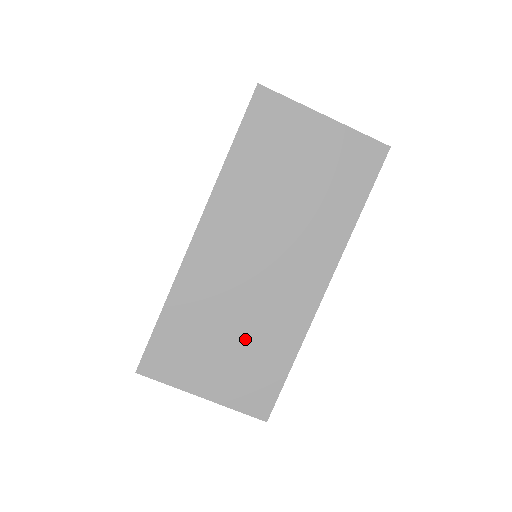
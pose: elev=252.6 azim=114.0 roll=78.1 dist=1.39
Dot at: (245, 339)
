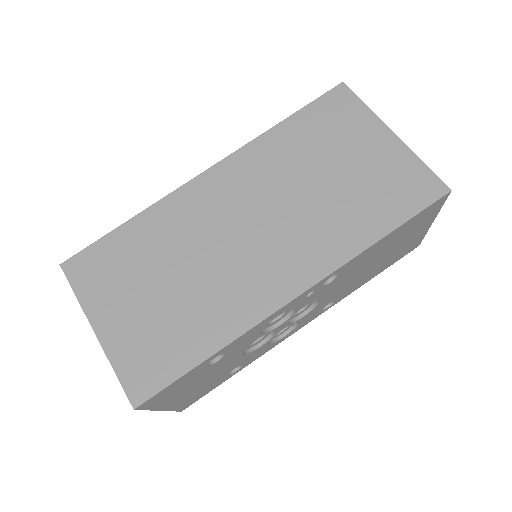
Dot at: (179, 297)
